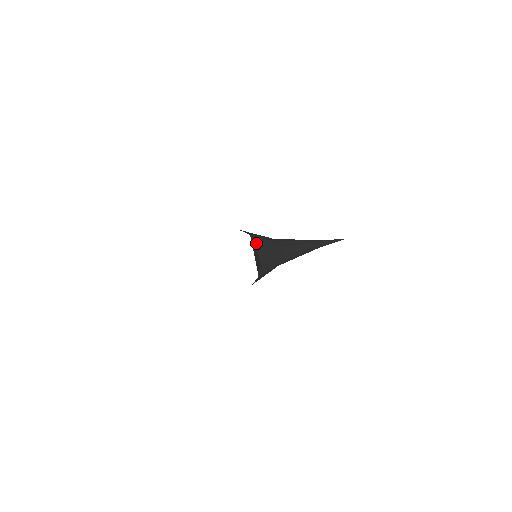
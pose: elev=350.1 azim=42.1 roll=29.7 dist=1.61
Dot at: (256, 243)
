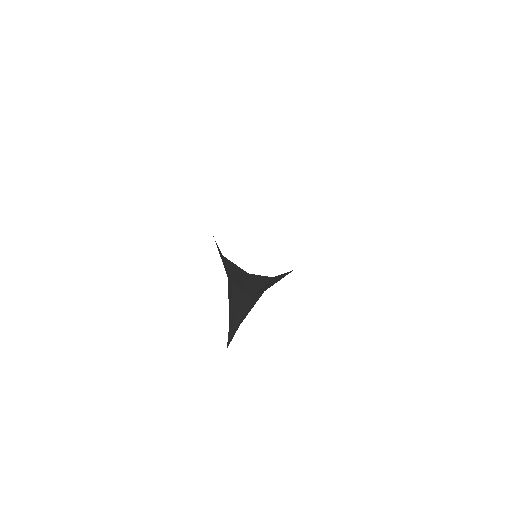
Dot at: occluded
